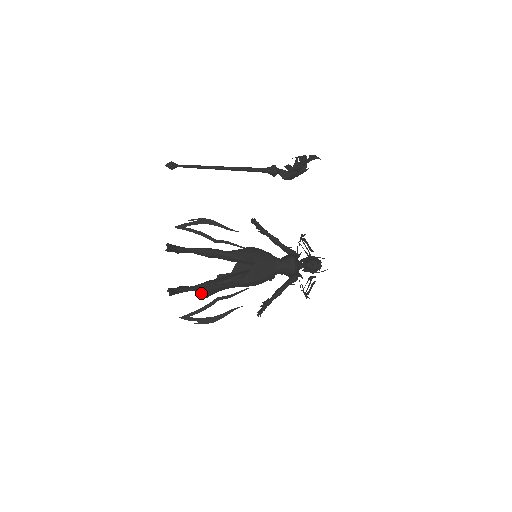
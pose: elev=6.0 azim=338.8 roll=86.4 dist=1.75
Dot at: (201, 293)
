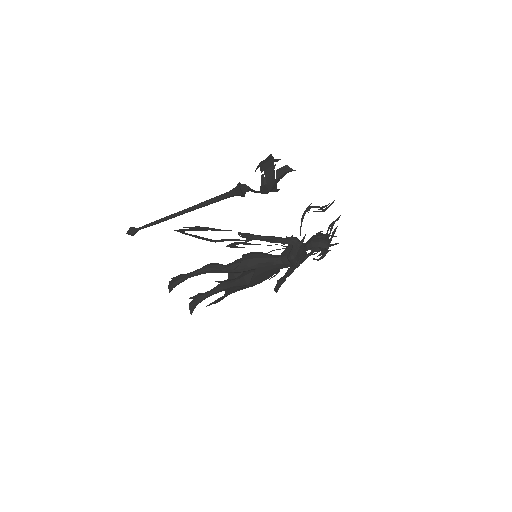
Dot at: (215, 303)
